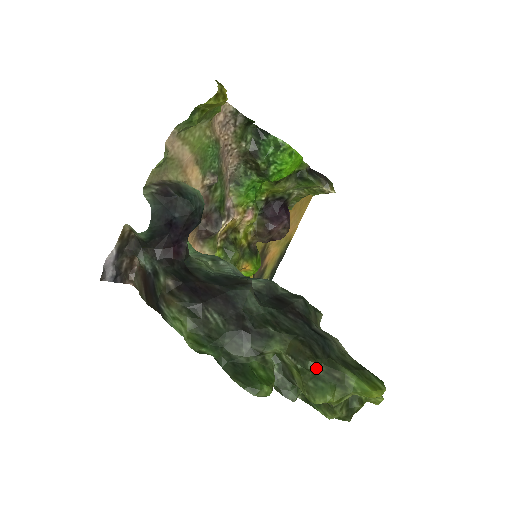
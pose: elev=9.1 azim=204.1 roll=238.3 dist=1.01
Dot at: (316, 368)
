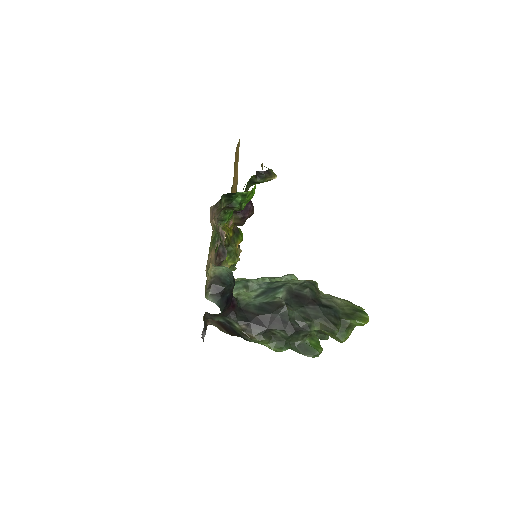
Dot at: (338, 330)
